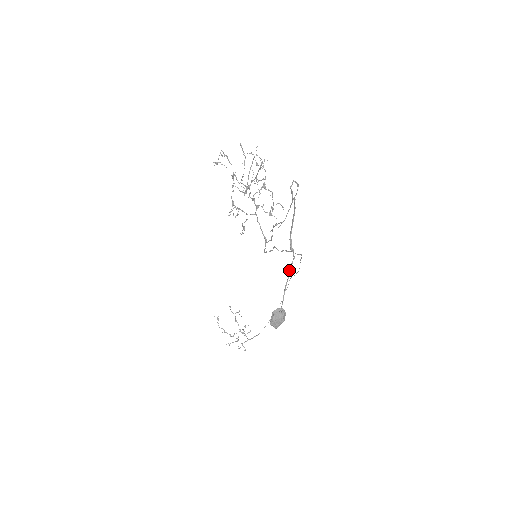
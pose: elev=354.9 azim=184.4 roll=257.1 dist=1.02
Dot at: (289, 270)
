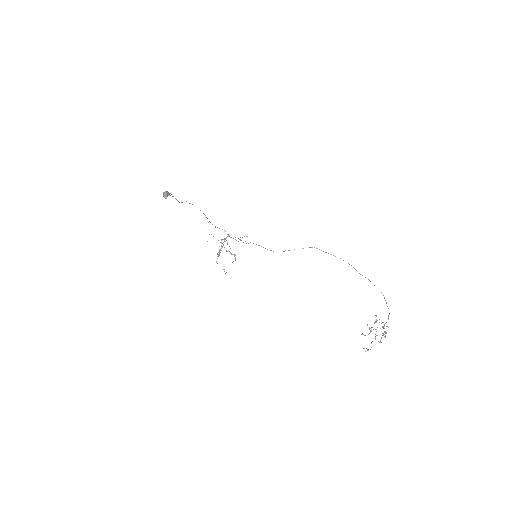
Dot at: occluded
